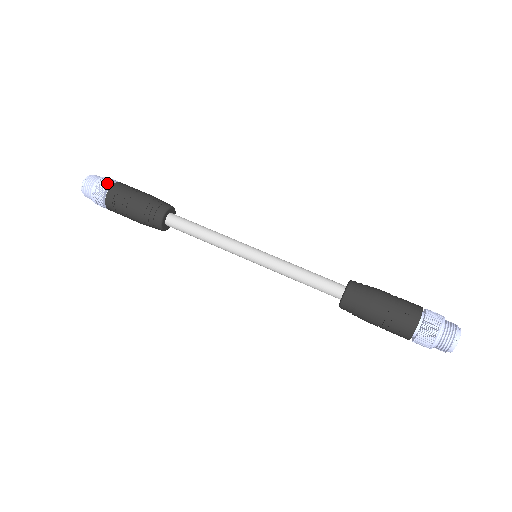
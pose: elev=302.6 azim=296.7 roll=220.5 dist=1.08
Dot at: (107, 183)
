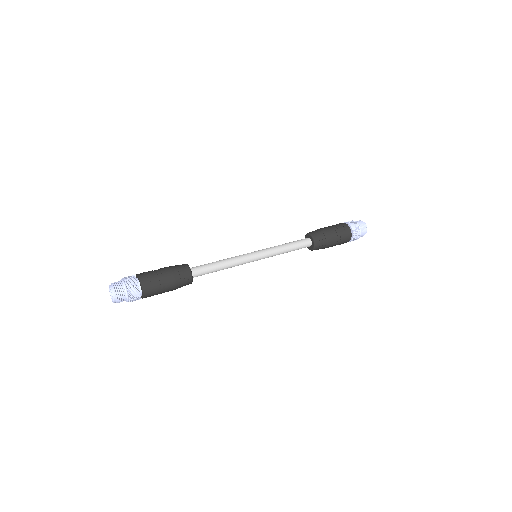
Dot at: (130, 276)
